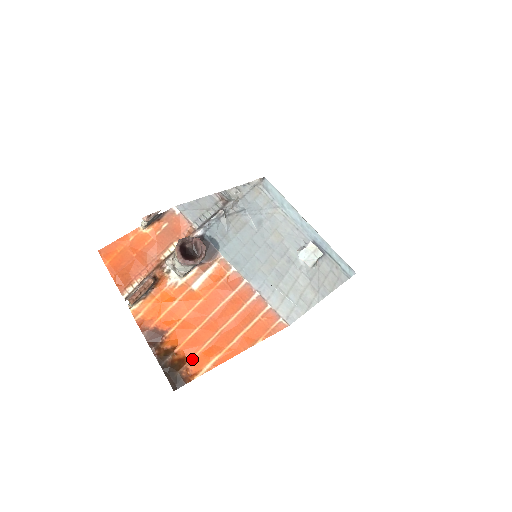
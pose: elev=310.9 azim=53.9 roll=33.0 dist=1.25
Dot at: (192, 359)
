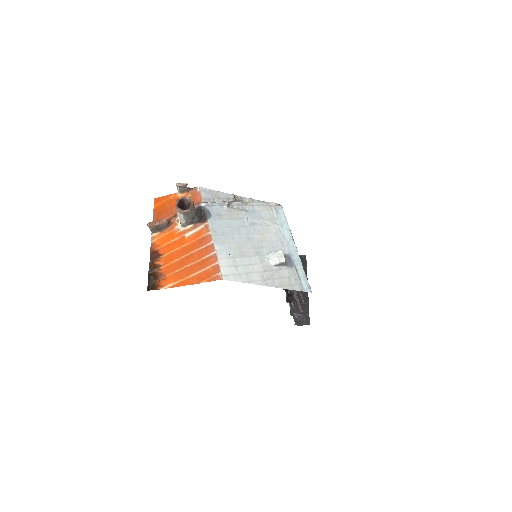
Dot at: (165, 277)
